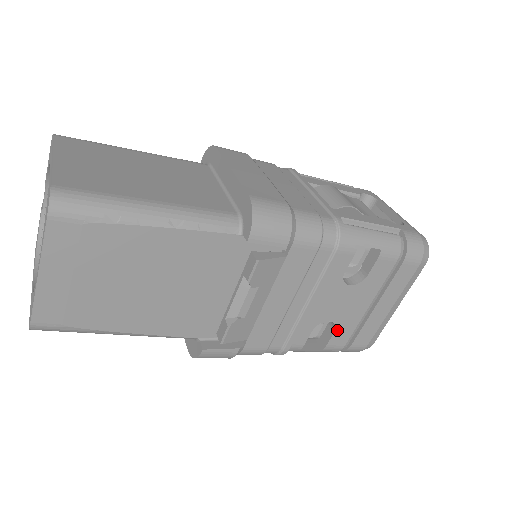
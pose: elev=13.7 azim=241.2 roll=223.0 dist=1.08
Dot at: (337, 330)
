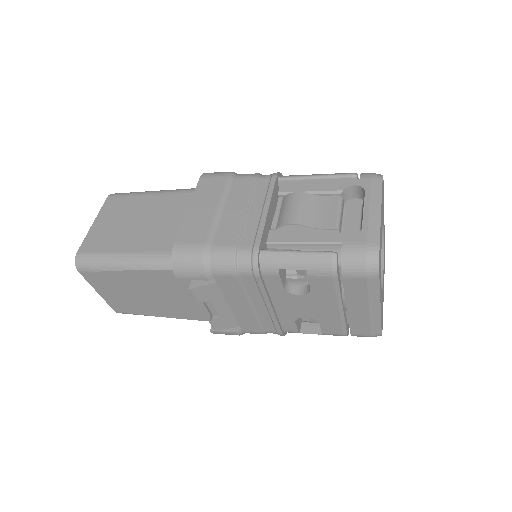
Dot at: (321, 323)
